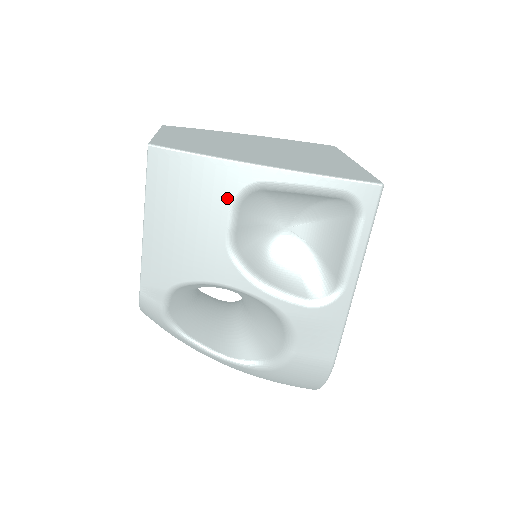
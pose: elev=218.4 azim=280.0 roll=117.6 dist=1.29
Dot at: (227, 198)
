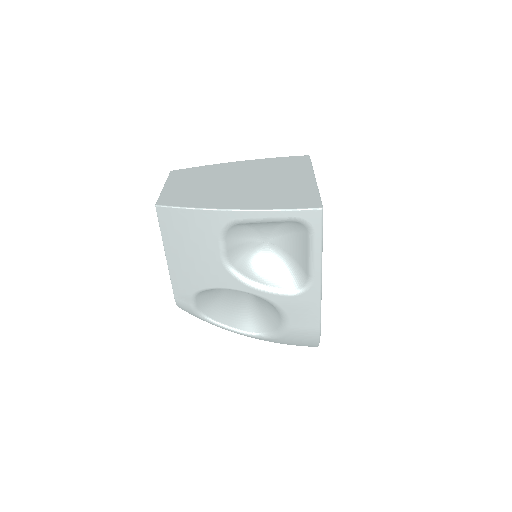
Dot at: (215, 233)
